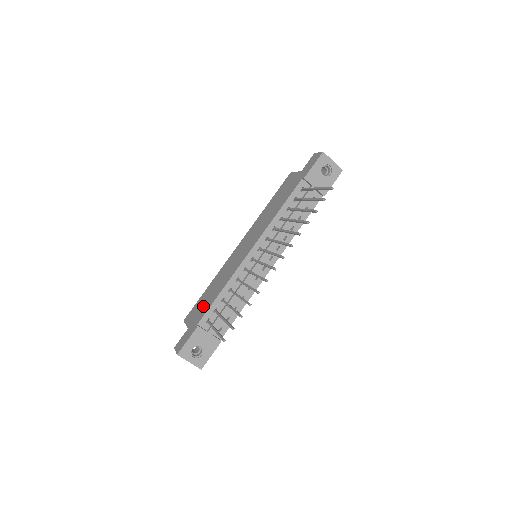
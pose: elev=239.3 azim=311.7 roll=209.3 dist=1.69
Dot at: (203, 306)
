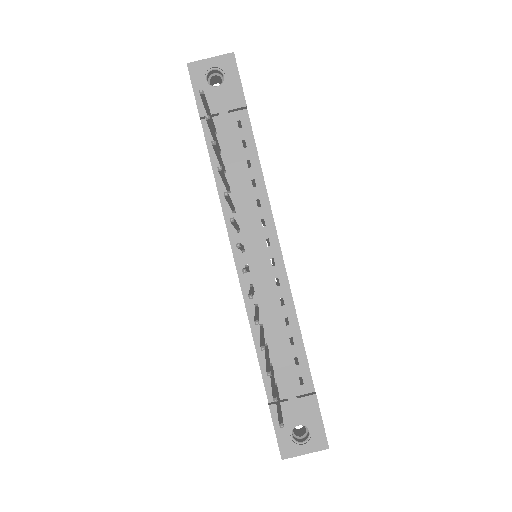
Dot at: occluded
